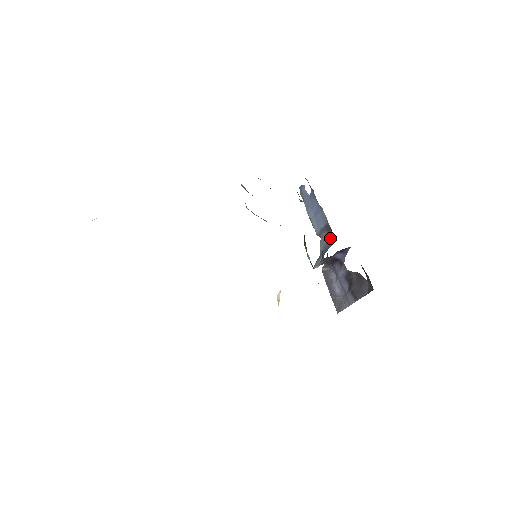
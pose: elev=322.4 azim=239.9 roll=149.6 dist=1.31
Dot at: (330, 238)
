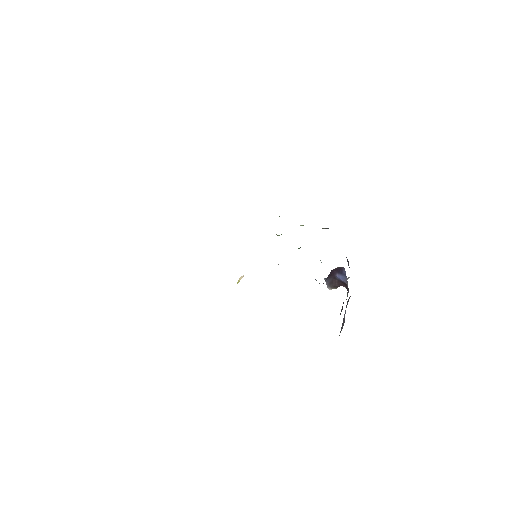
Dot at: occluded
